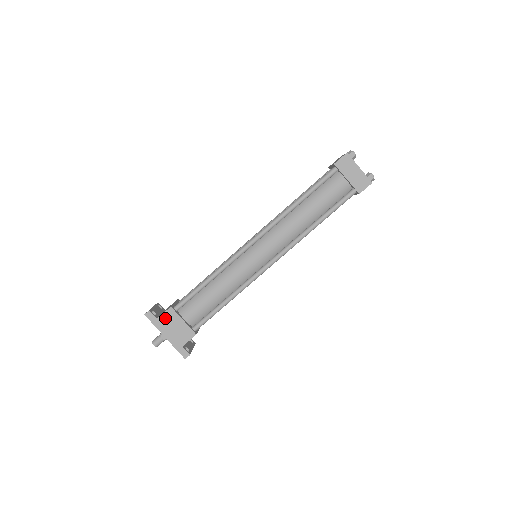
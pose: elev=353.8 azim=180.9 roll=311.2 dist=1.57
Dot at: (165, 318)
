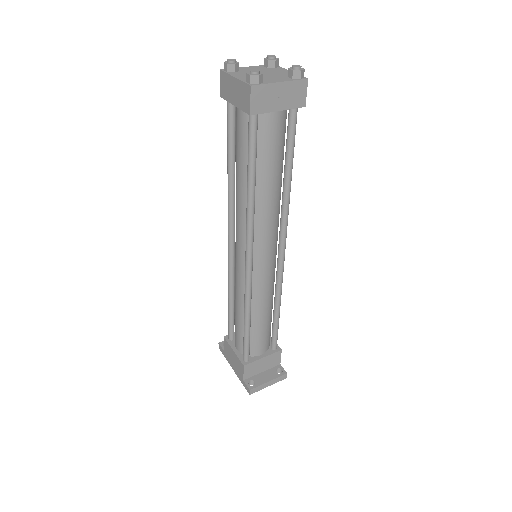
Dot at: (226, 349)
